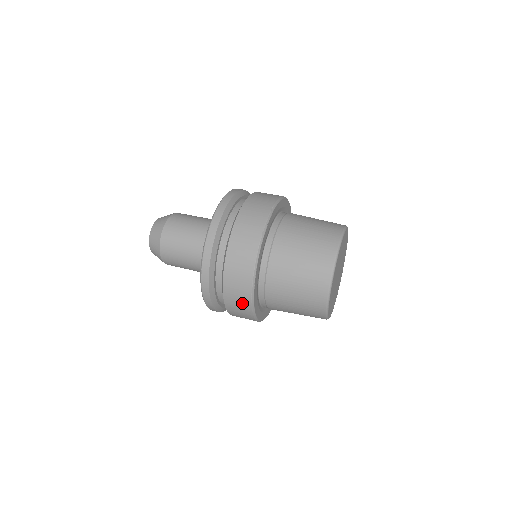
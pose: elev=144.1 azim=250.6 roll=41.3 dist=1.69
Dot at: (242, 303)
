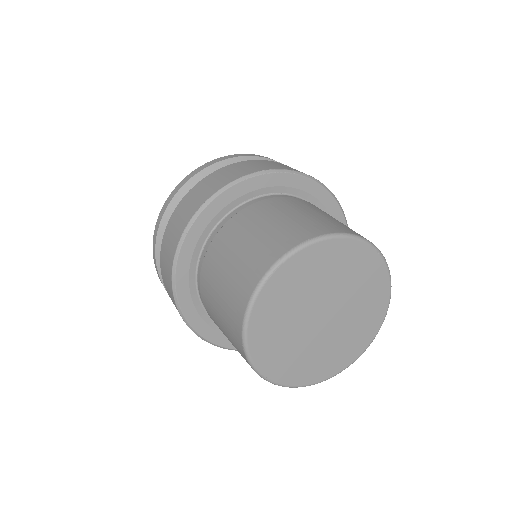
Dot at: (169, 256)
